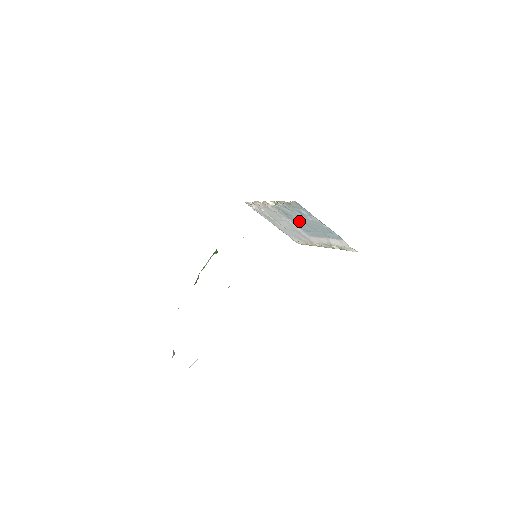
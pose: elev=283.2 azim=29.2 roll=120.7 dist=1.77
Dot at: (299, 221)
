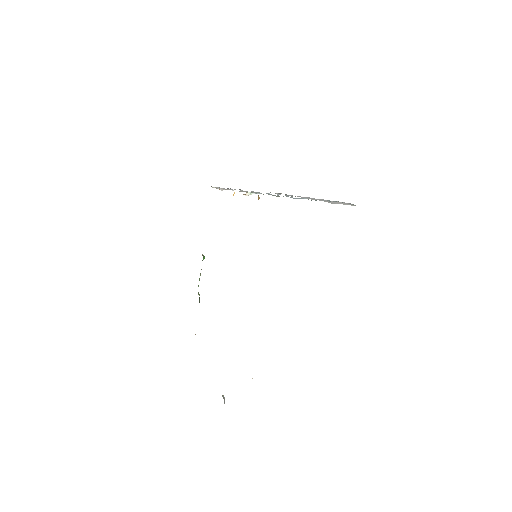
Dot at: occluded
